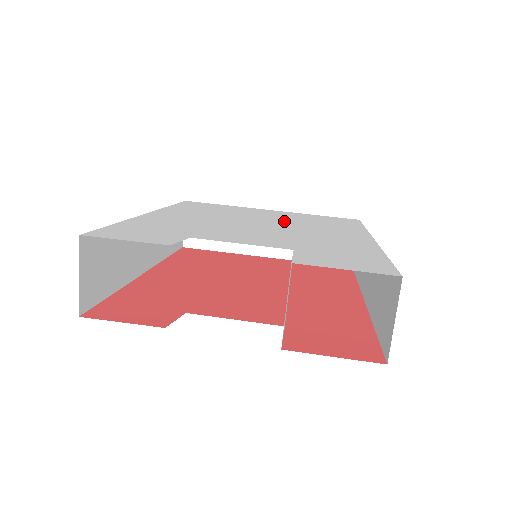
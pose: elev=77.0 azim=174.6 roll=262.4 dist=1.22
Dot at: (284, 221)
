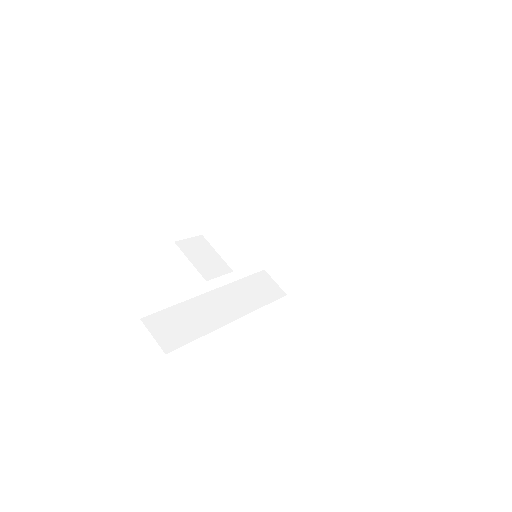
Dot at: occluded
